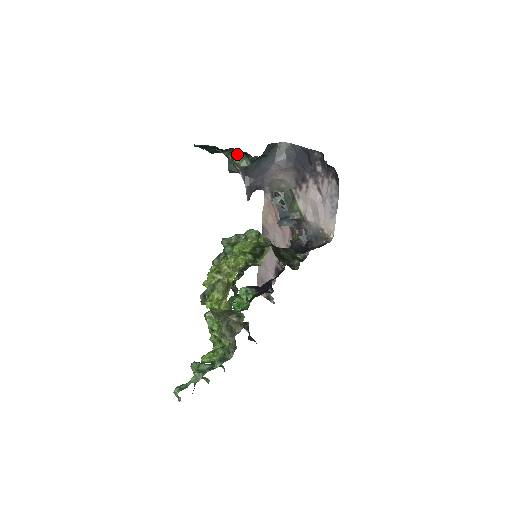
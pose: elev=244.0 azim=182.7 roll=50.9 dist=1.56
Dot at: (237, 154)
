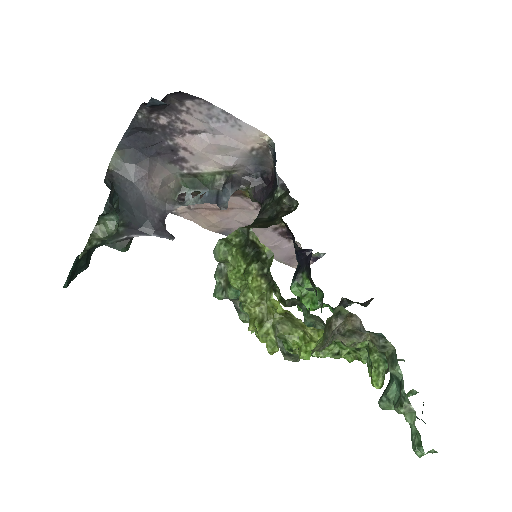
Dot at: (94, 230)
